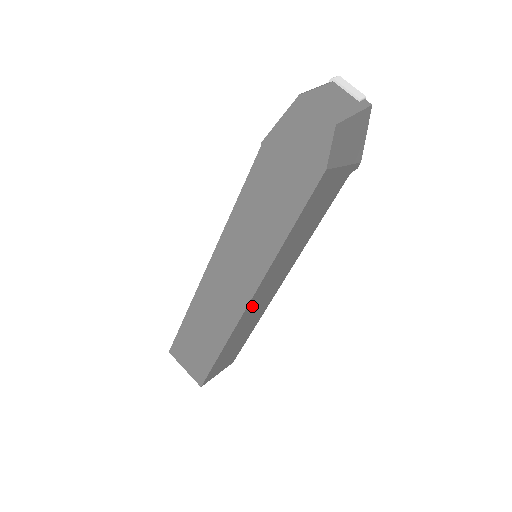
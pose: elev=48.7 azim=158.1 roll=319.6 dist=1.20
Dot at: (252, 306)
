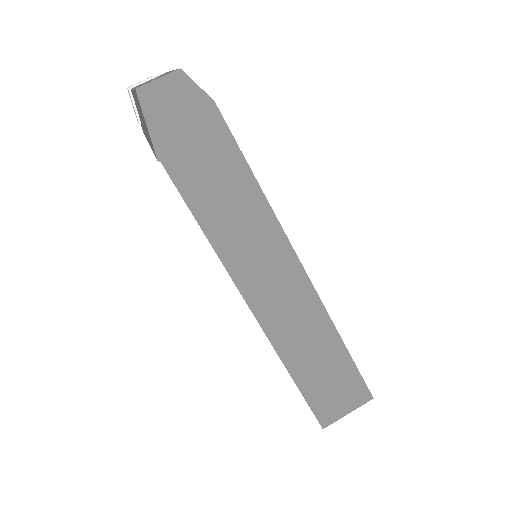
Dot at: occluded
